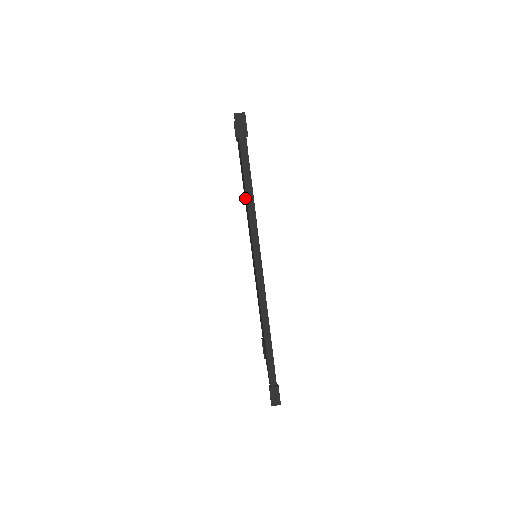
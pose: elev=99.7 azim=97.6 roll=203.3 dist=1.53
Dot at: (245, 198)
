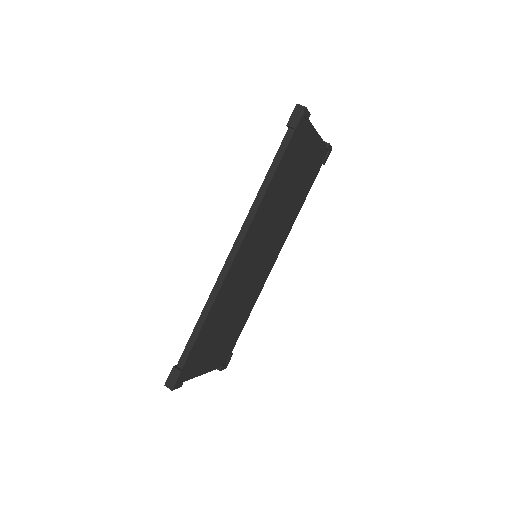
Dot at: occluded
